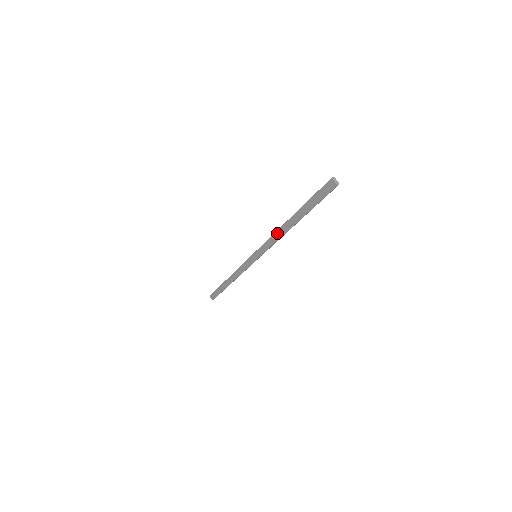
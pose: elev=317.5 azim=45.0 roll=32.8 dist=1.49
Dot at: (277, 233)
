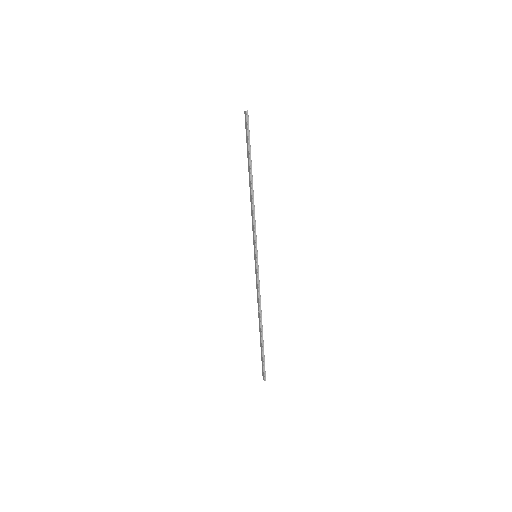
Dot at: (251, 206)
